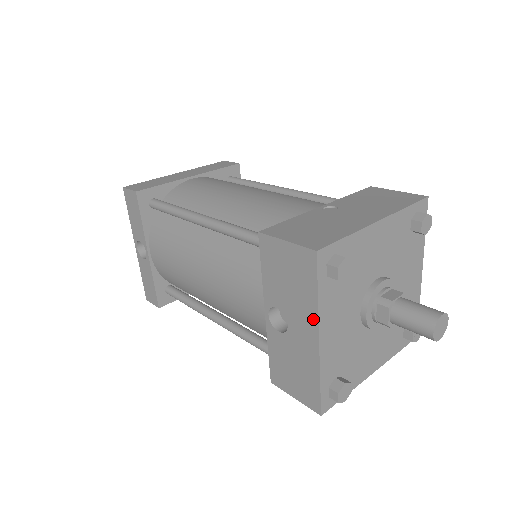
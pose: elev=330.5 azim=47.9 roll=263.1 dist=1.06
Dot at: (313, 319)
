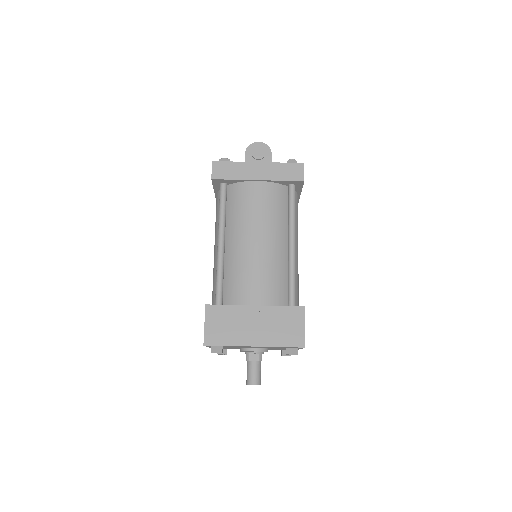
Dot at: occluded
